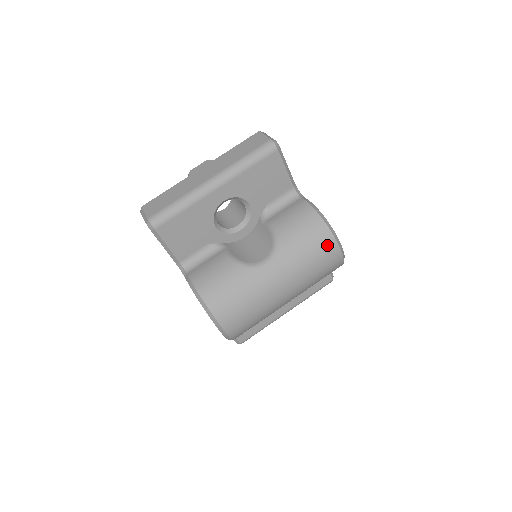
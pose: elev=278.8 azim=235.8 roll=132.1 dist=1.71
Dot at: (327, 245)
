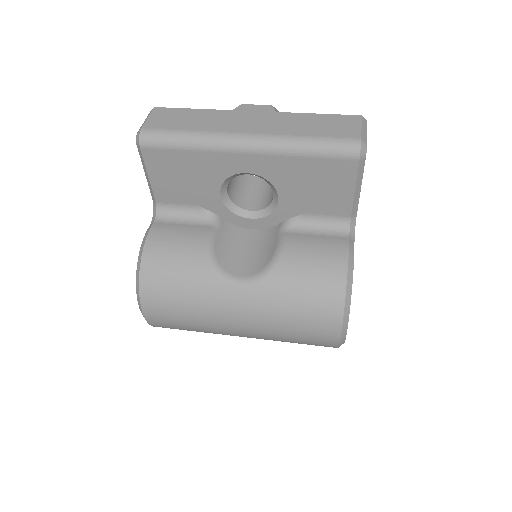
Dot at: (327, 320)
